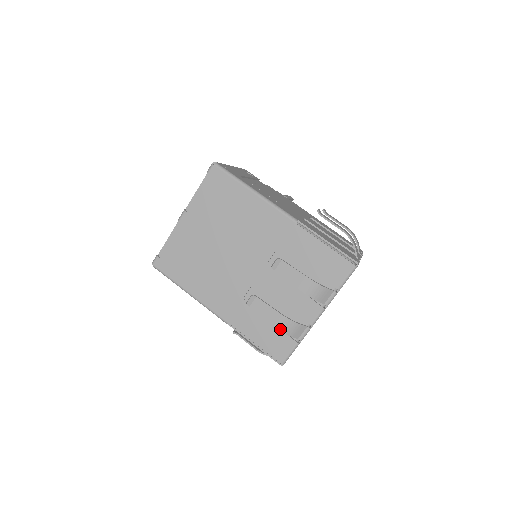
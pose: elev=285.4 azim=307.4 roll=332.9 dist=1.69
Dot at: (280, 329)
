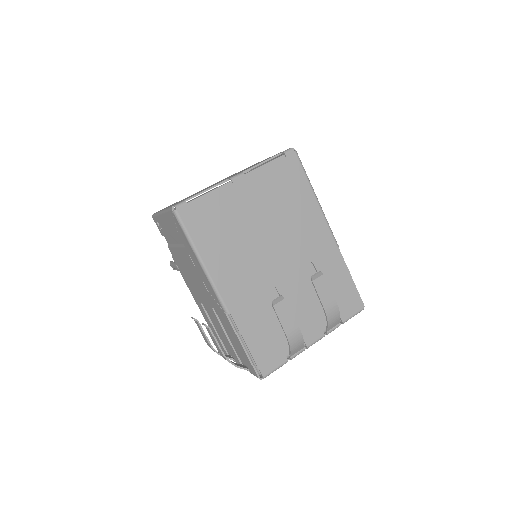
Dot at: (290, 341)
